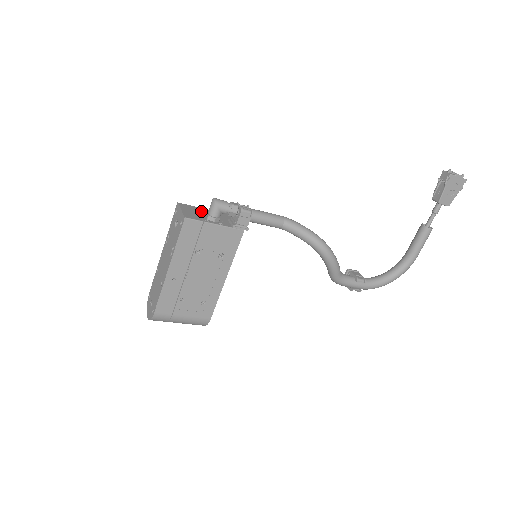
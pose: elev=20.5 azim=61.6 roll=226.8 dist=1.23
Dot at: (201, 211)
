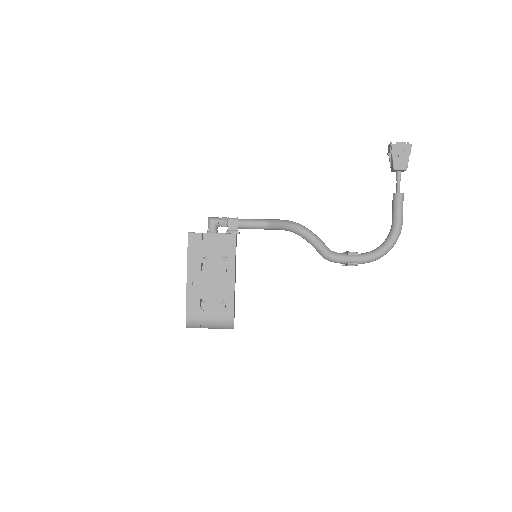
Dot at: occluded
